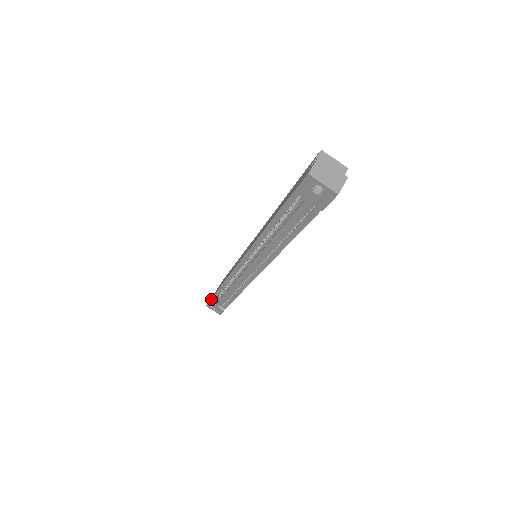
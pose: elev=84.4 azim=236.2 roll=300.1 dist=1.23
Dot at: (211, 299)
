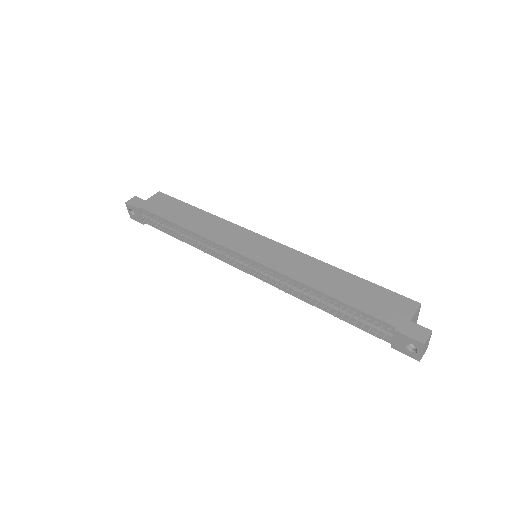
Dot at: (142, 208)
